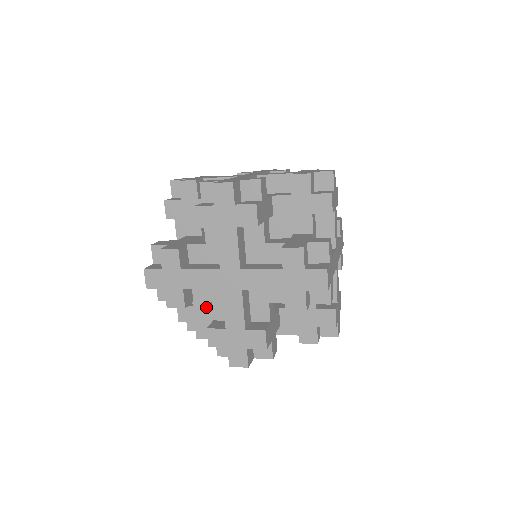
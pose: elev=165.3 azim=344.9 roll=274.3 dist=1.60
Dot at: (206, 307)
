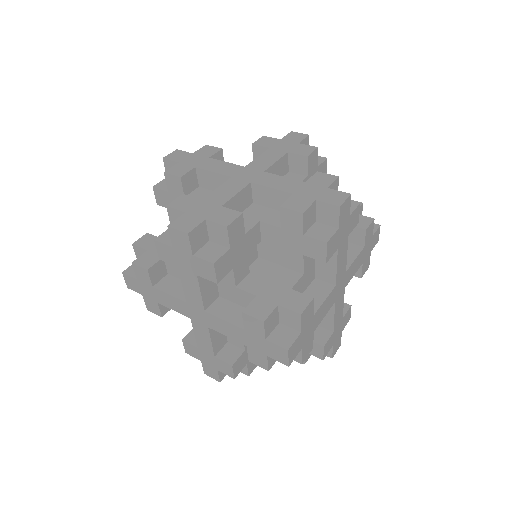
Dot at: occluded
